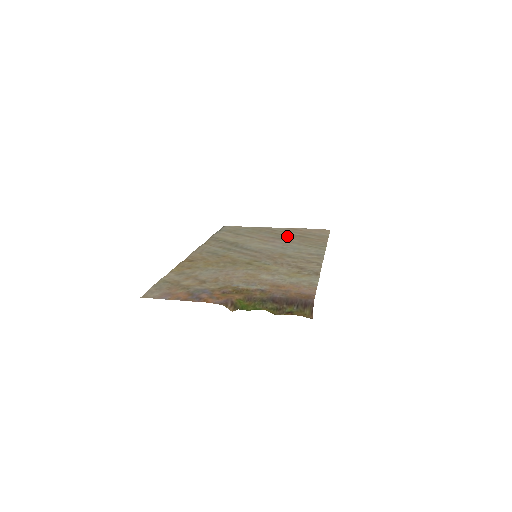
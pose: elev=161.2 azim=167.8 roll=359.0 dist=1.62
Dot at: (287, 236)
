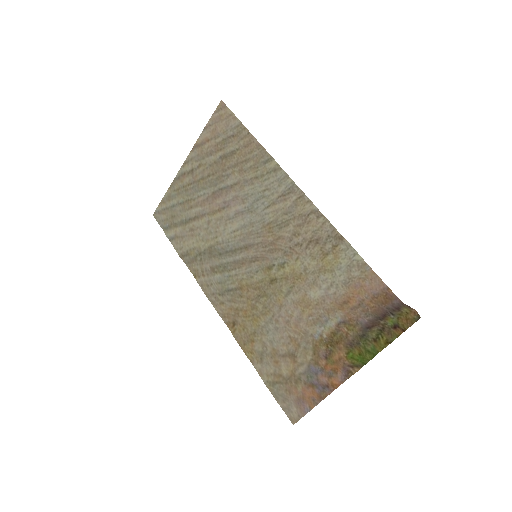
Dot at: (217, 174)
